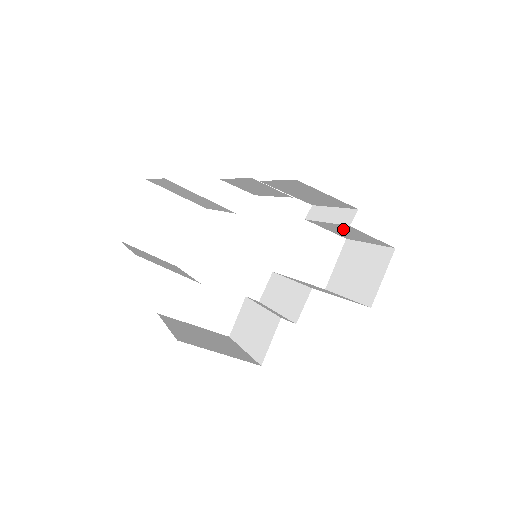
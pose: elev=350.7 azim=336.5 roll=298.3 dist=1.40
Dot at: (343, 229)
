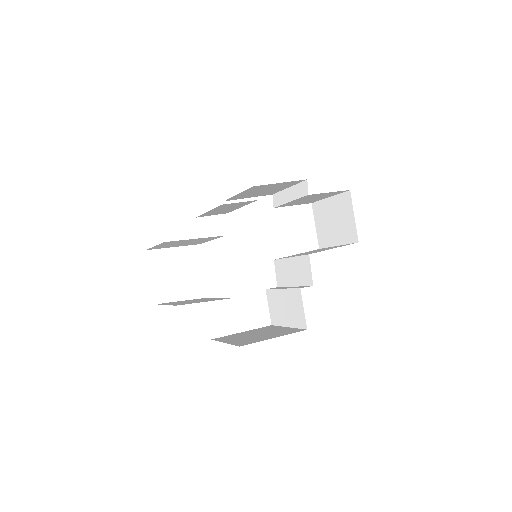
Dot at: (305, 199)
